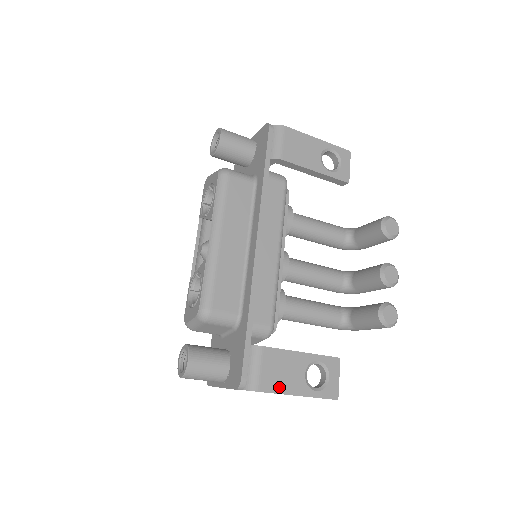
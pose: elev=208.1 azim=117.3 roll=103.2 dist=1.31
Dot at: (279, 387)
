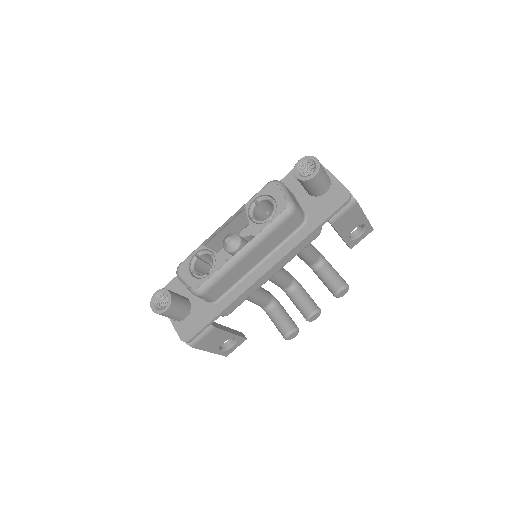
Dot at: (204, 347)
